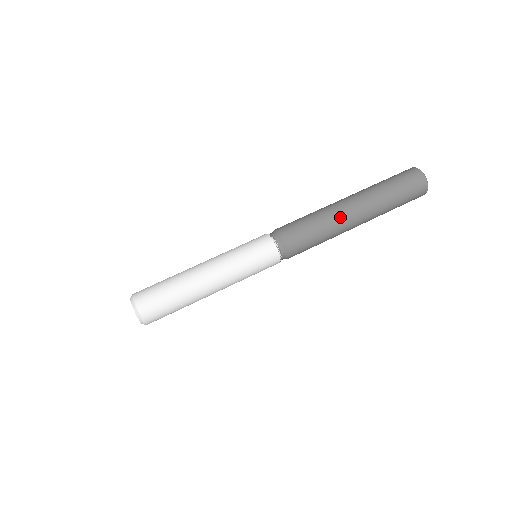
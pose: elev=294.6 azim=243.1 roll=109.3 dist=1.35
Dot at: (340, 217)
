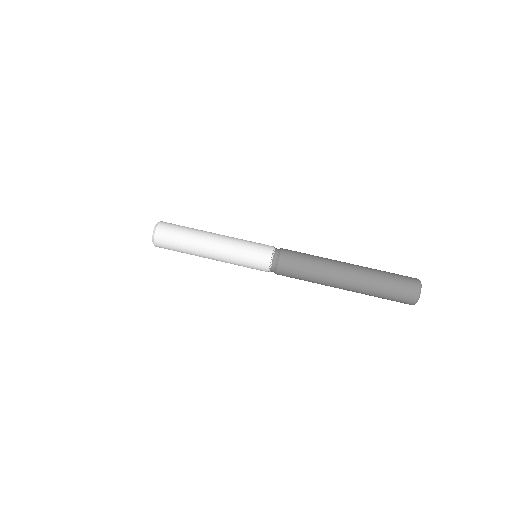
Dot at: (329, 282)
